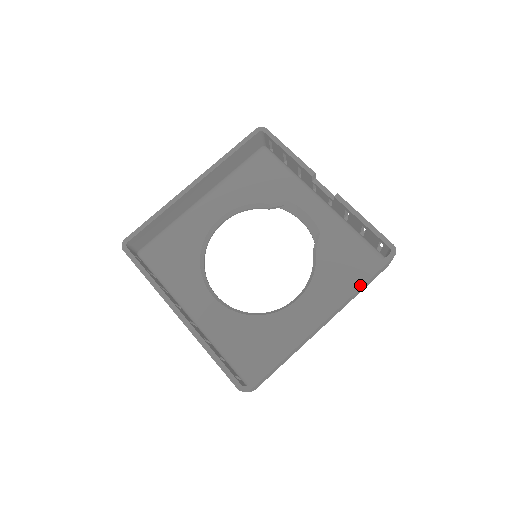
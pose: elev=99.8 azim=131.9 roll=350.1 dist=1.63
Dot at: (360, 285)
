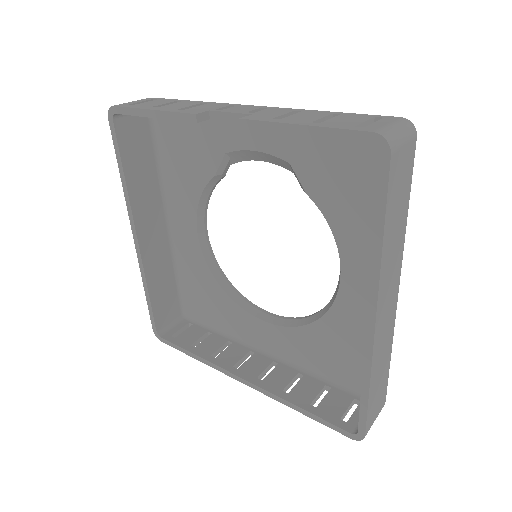
Dot at: (378, 240)
